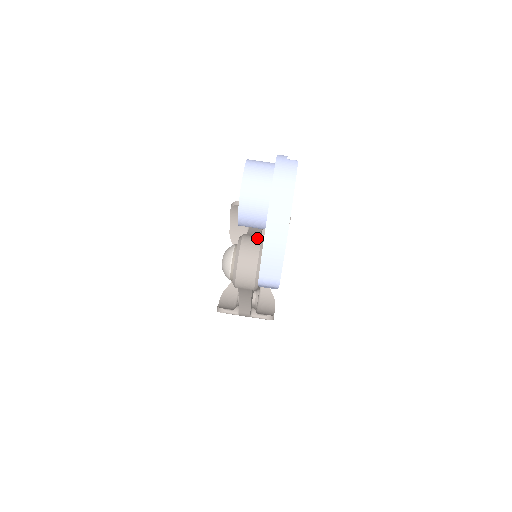
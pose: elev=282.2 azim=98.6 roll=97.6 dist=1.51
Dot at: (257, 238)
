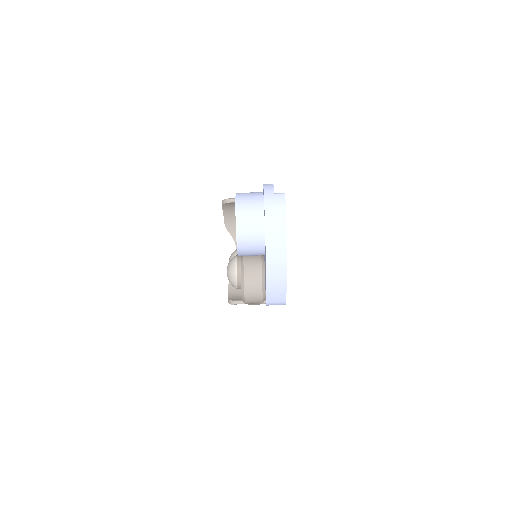
Dot at: (257, 259)
